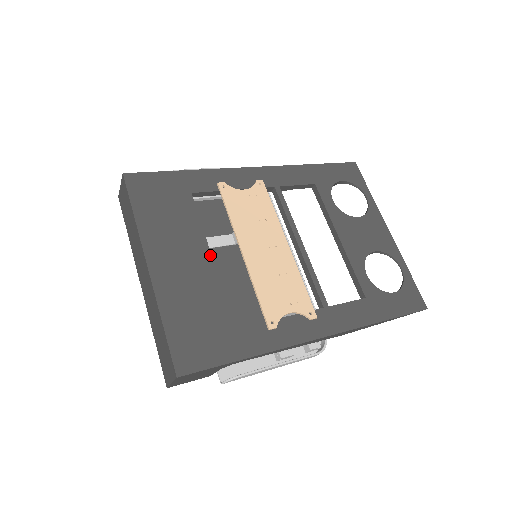
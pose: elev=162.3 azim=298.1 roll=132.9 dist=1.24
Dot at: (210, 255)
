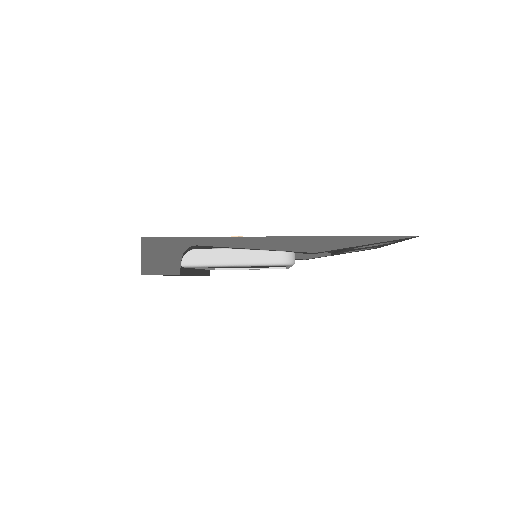
Dot at: occluded
